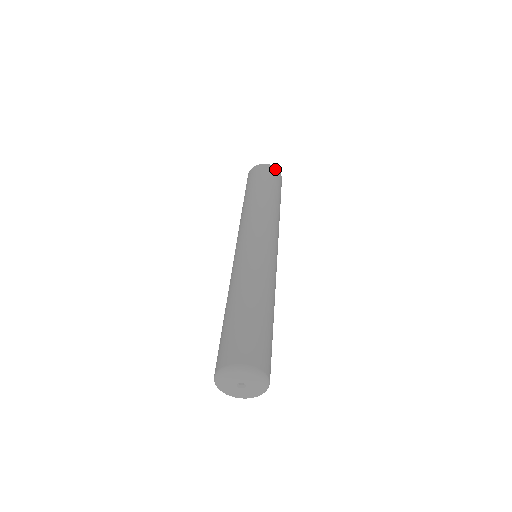
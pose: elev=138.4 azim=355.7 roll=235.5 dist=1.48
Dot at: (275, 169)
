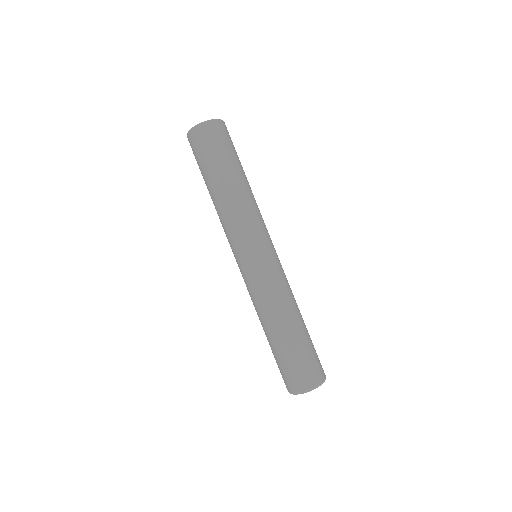
Dot at: (221, 123)
